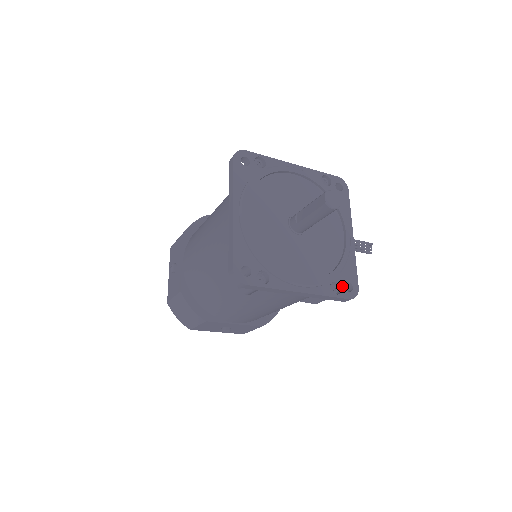
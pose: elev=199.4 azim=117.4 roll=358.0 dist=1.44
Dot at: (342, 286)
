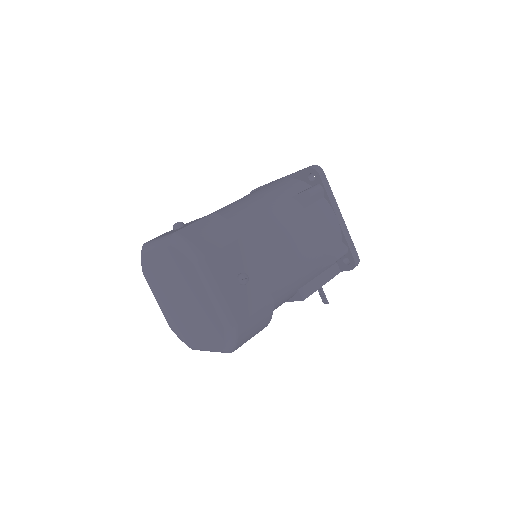
Dot at: occluded
